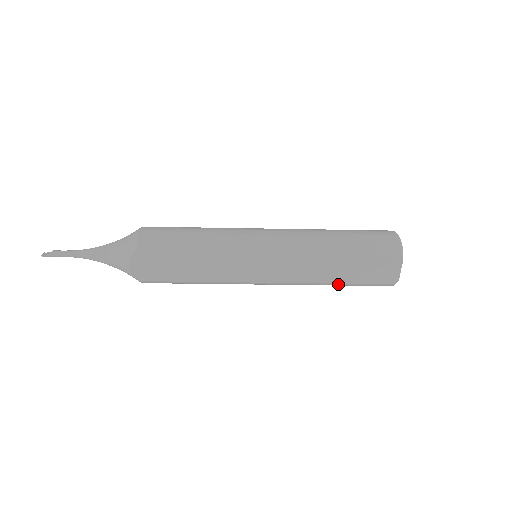
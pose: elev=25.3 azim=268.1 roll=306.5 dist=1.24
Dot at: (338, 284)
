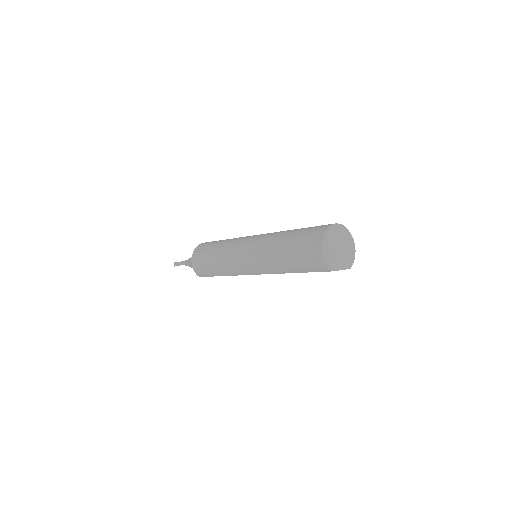
Dot at: occluded
